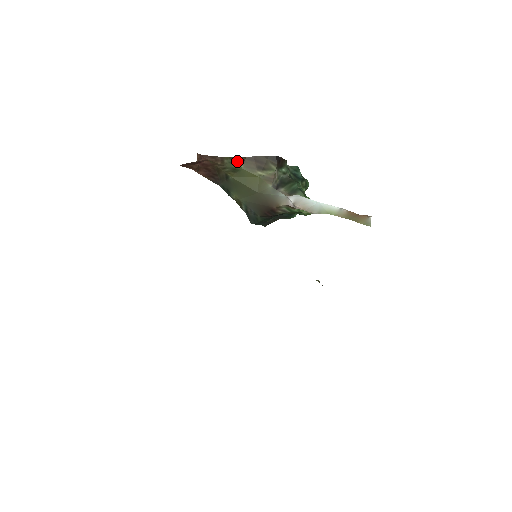
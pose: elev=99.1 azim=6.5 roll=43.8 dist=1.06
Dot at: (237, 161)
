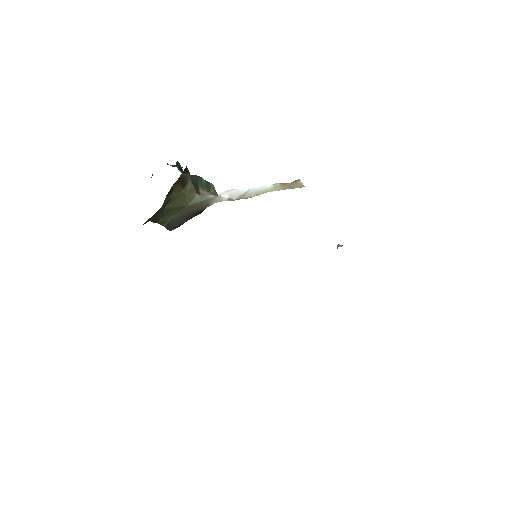
Dot at: (170, 192)
